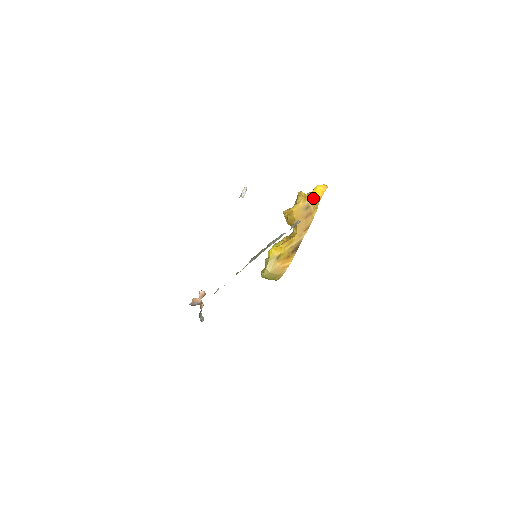
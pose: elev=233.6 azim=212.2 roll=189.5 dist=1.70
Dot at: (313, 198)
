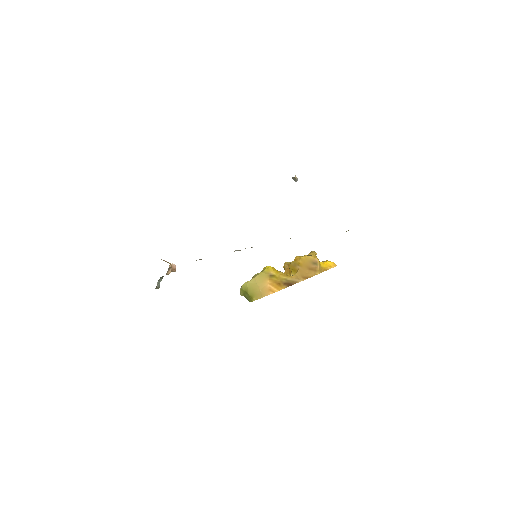
Dot at: (321, 264)
